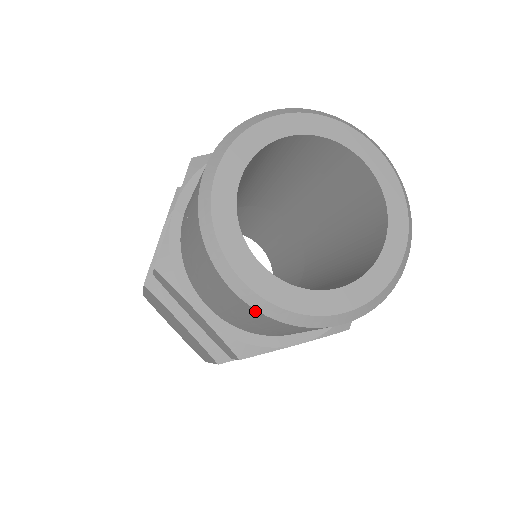
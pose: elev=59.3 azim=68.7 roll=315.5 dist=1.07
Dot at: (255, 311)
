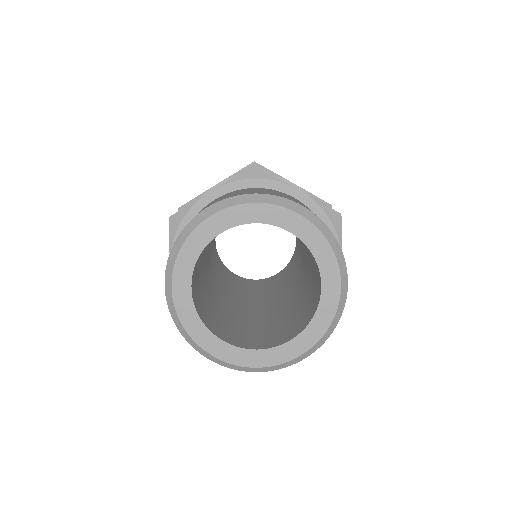
Dot at: (236, 368)
